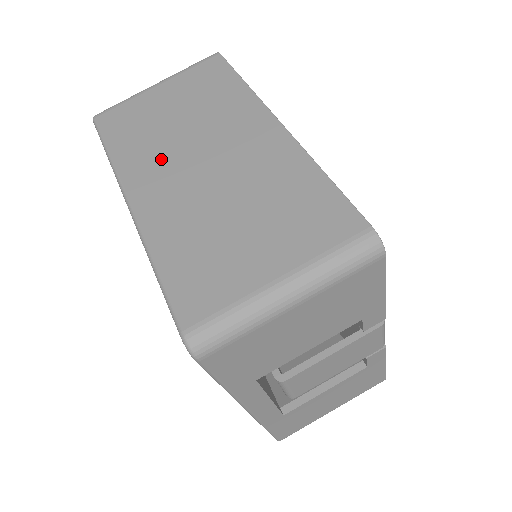
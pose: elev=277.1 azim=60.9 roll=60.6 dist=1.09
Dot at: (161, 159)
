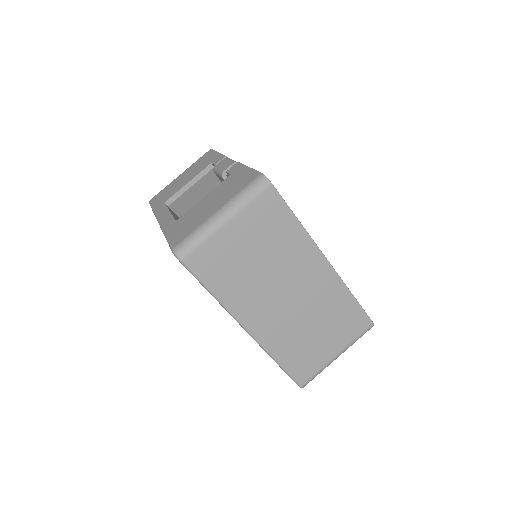
Dot at: (258, 297)
